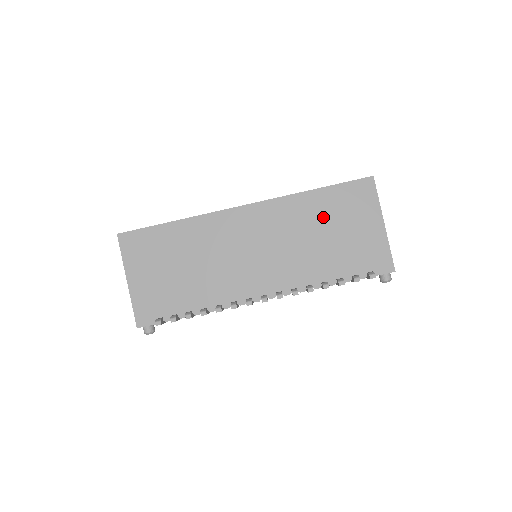
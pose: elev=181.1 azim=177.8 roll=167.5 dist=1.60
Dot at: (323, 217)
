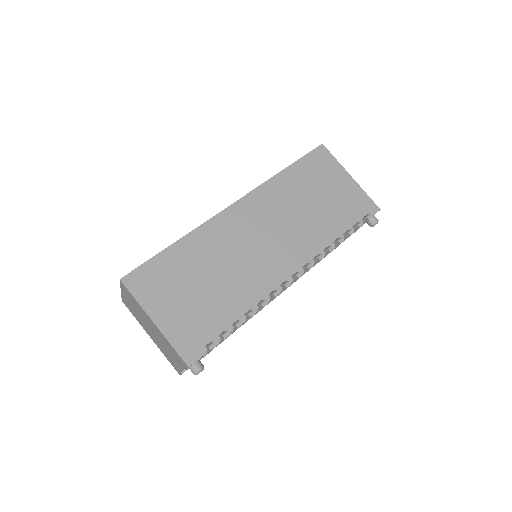
Dot at: (304, 188)
